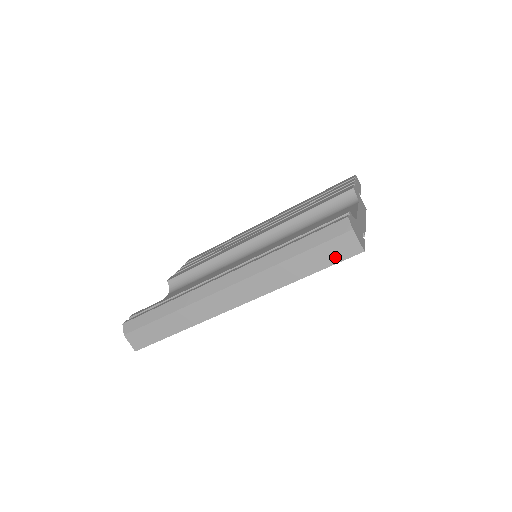
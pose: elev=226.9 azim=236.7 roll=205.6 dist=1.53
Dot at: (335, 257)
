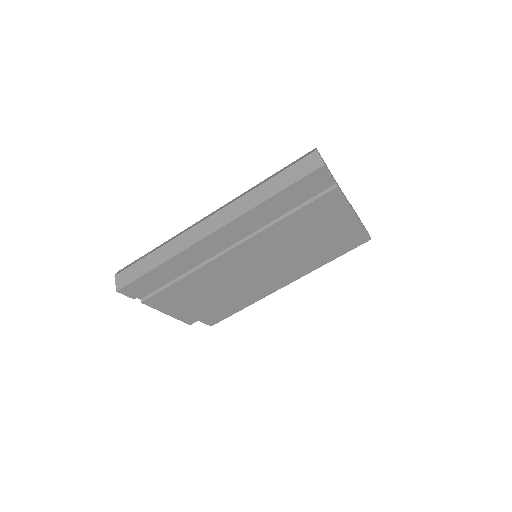
Dot at: (301, 174)
